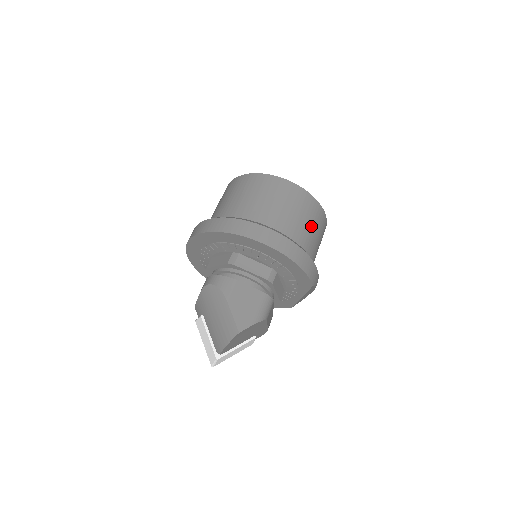
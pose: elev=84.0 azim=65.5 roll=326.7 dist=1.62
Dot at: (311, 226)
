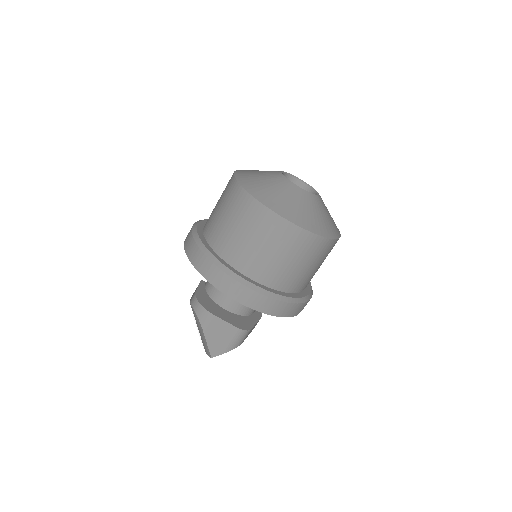
Dot at: (305, 264)
